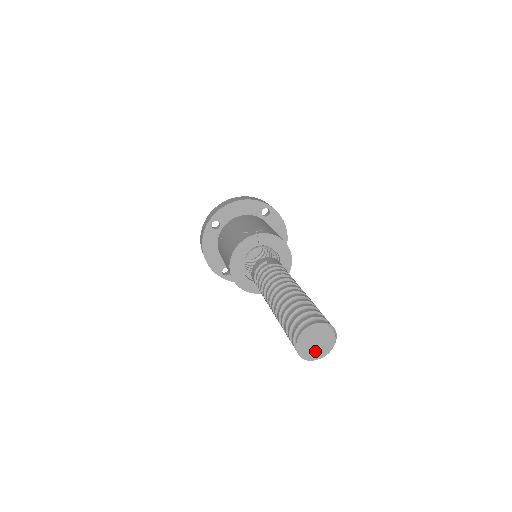
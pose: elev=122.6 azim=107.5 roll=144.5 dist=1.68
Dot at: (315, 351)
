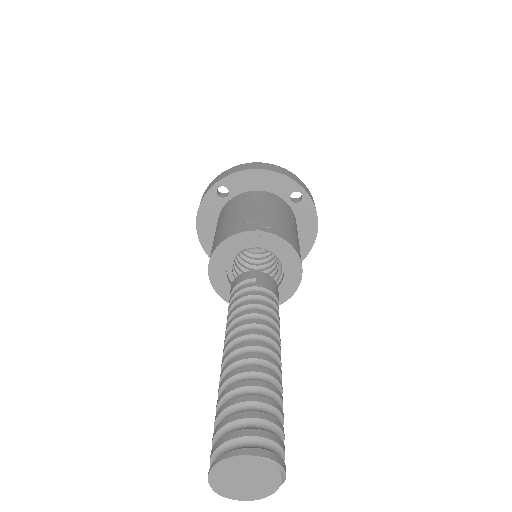
Dot at: (240, 489)
